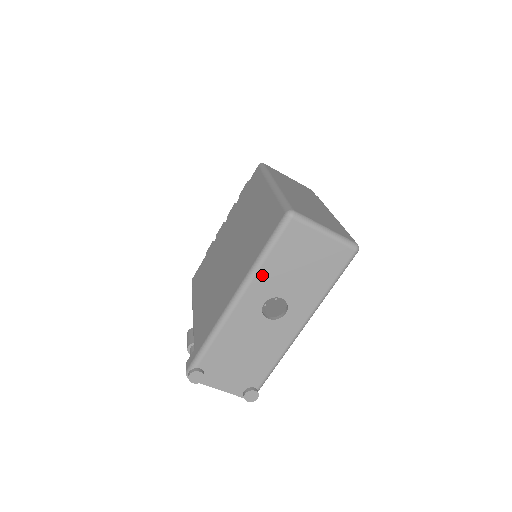
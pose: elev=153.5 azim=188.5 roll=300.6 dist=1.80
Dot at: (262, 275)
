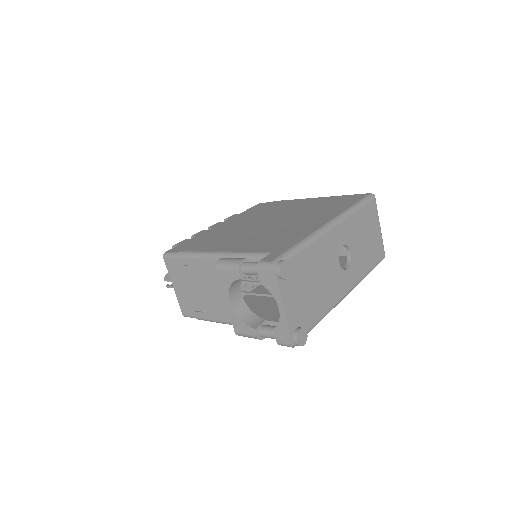
Dot at: (351, 220)
